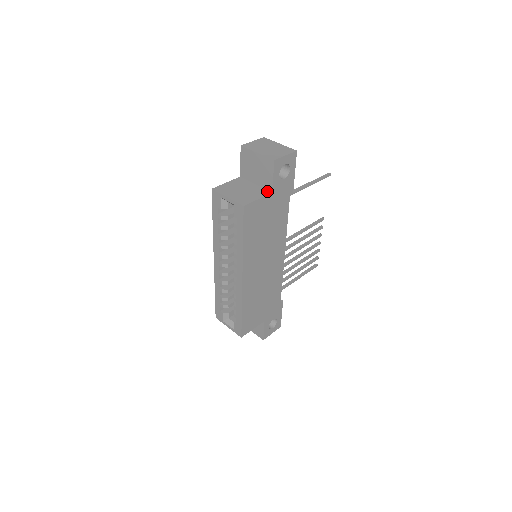
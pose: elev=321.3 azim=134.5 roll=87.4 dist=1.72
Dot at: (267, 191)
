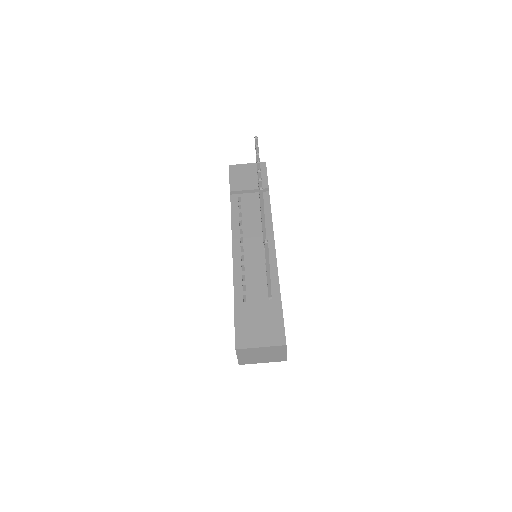
Dot at: occluded
